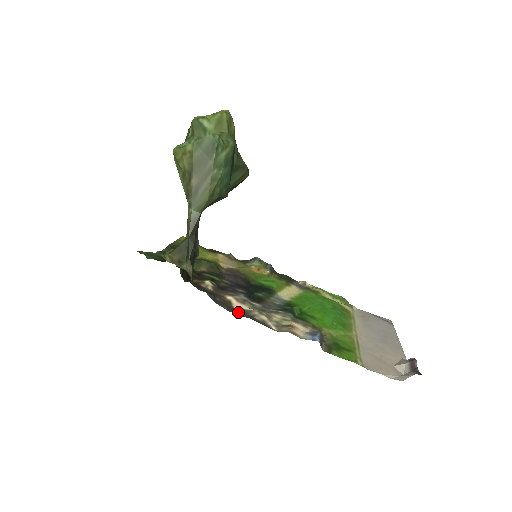
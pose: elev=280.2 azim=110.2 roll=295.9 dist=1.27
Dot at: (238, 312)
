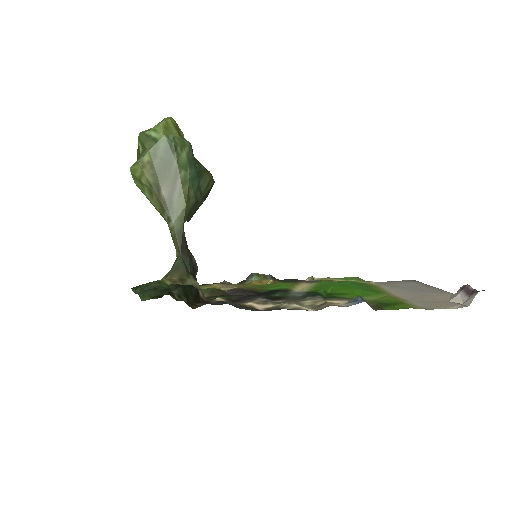
Dot at: (266, 310)
